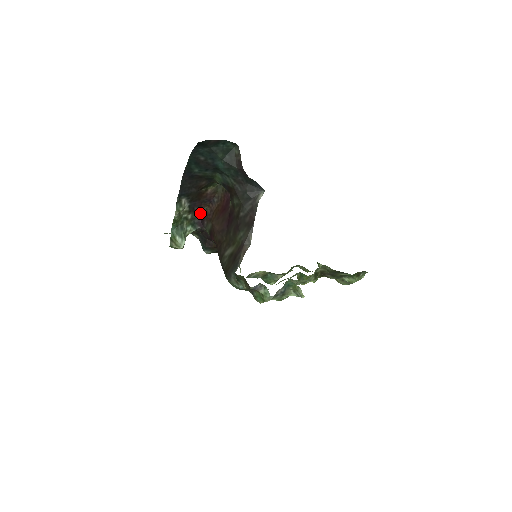
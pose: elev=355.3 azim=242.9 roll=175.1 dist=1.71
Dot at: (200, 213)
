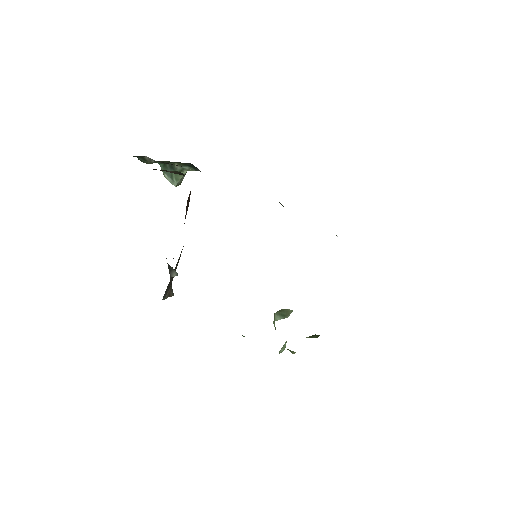
Dot at: occluded
